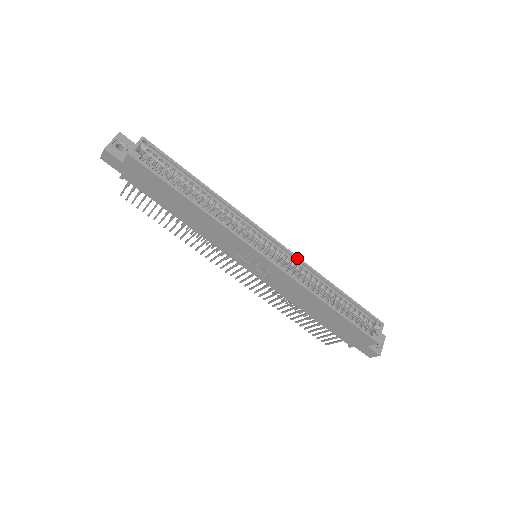
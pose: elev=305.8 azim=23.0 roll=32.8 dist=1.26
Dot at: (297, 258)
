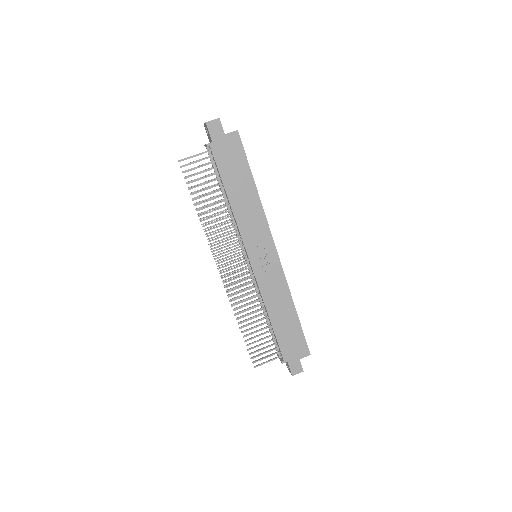
Dot at: occluded
